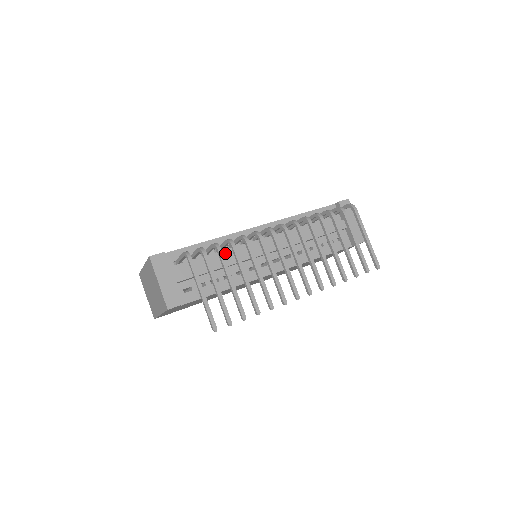
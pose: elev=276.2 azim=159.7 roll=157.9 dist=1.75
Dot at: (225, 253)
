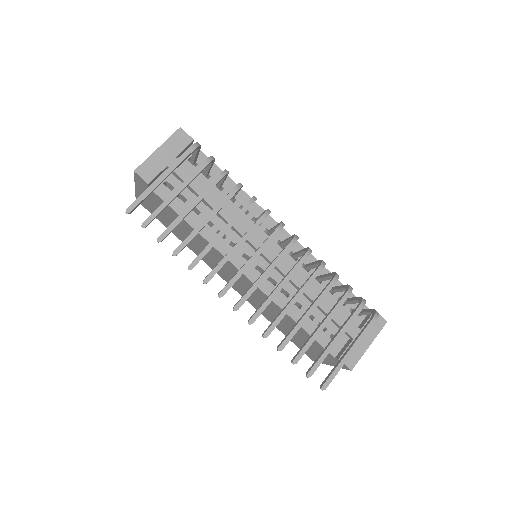
Dot at: (233, 207)
